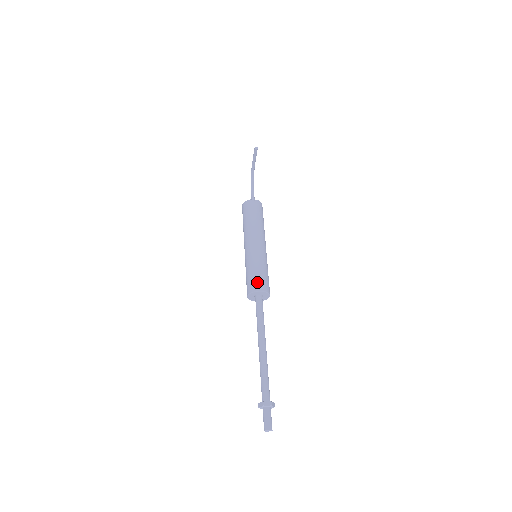
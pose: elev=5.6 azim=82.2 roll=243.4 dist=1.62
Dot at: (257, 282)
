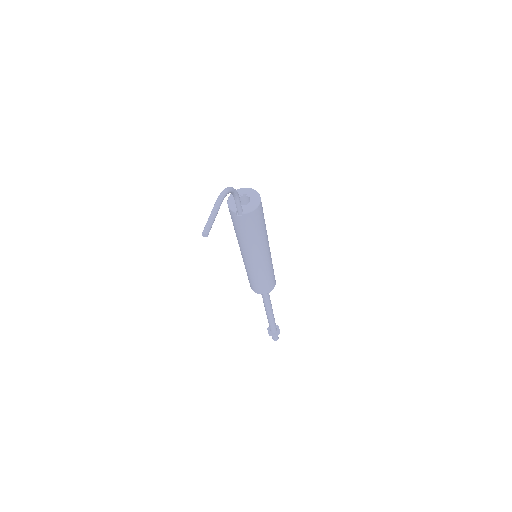
Dot at: (255, 288)
